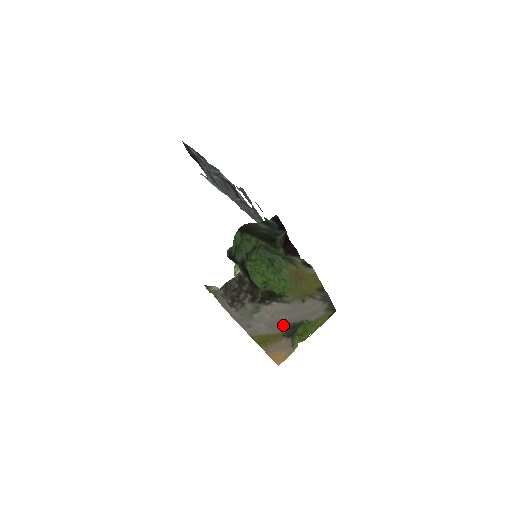
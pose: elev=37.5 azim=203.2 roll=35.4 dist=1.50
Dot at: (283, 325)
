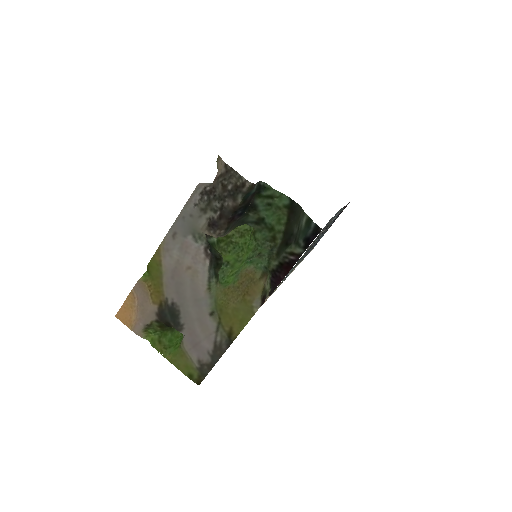
Dot at: (176, 294)
